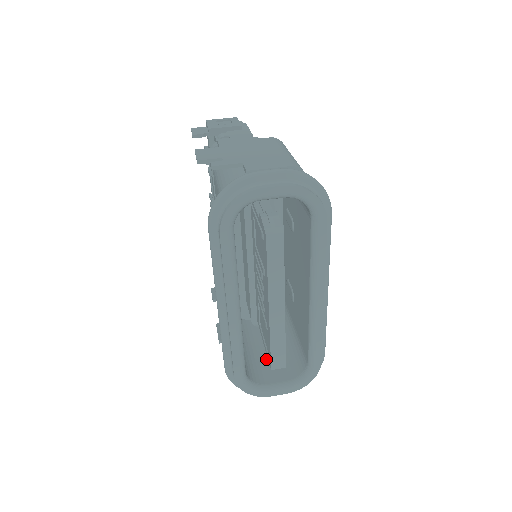
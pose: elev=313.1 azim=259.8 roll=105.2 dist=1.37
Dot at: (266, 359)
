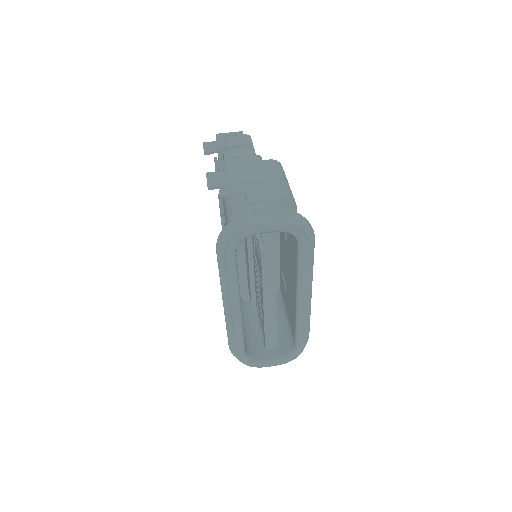
Dot at: occluded
